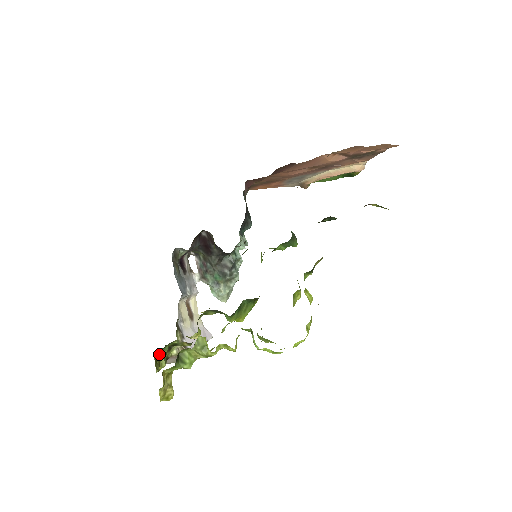
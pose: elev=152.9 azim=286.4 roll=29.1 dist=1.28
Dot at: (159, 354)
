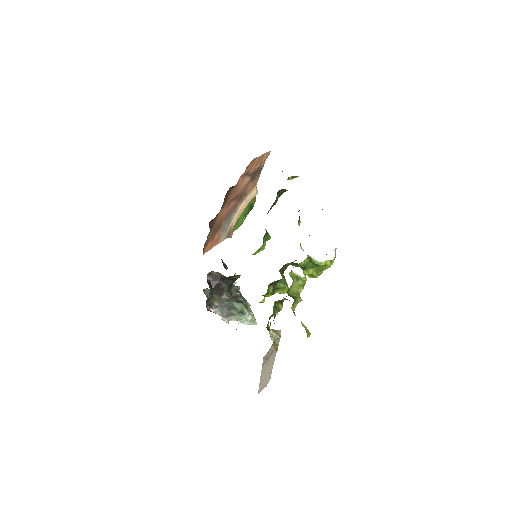
Dot at: (275, 315)
